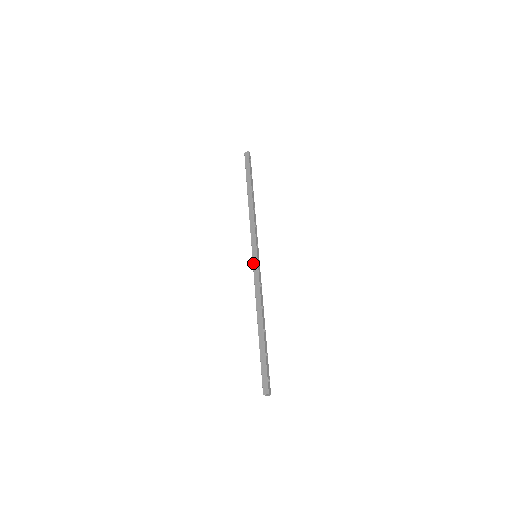
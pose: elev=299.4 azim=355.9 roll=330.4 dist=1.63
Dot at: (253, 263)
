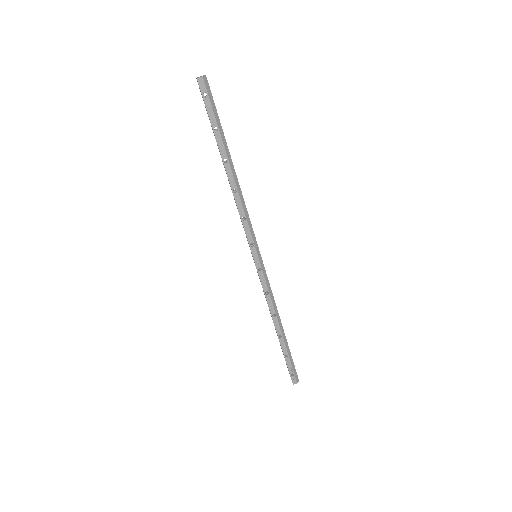
Dot at: occluded
